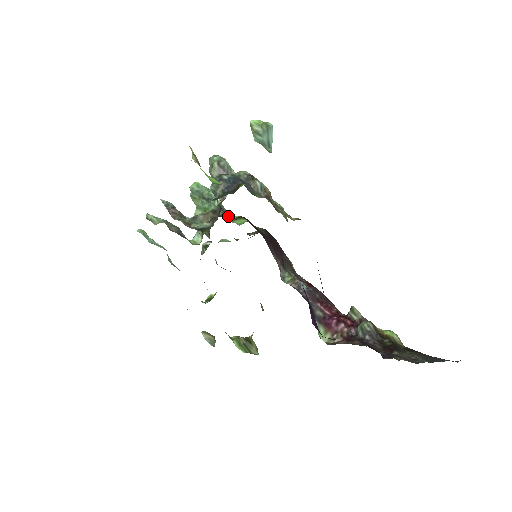
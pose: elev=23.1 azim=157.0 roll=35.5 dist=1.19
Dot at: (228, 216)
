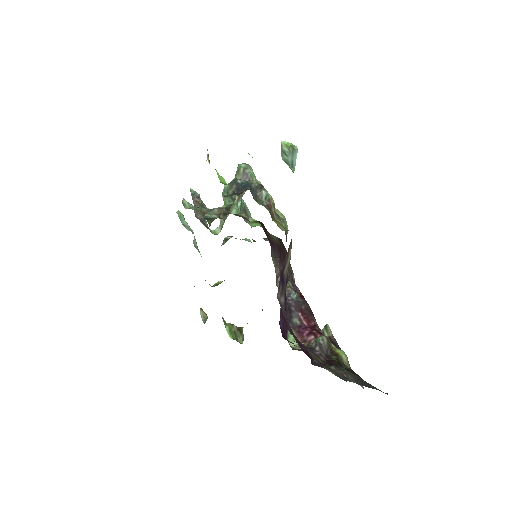
Dot at: (243, 217)
